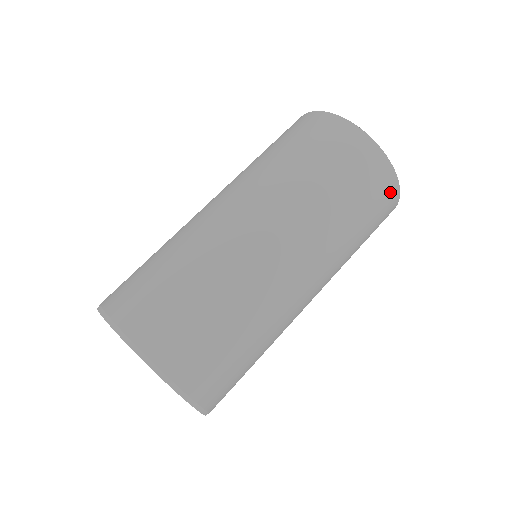
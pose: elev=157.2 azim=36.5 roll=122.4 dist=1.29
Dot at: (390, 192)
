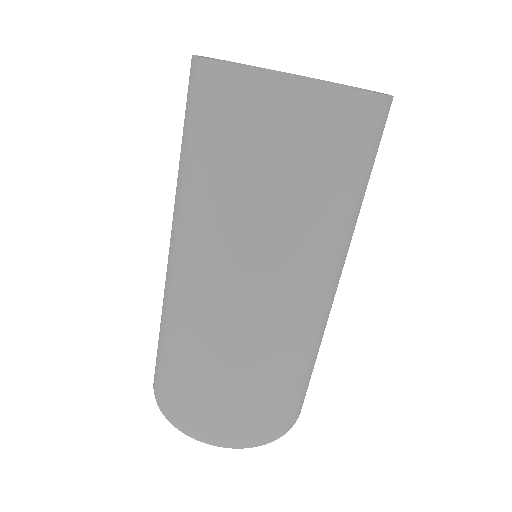
Dot at: (372, 117)
